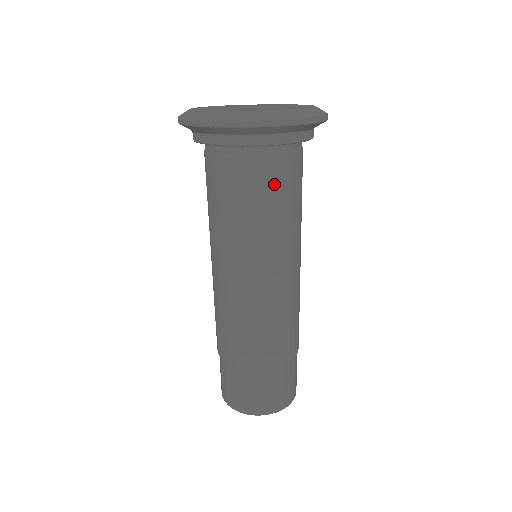
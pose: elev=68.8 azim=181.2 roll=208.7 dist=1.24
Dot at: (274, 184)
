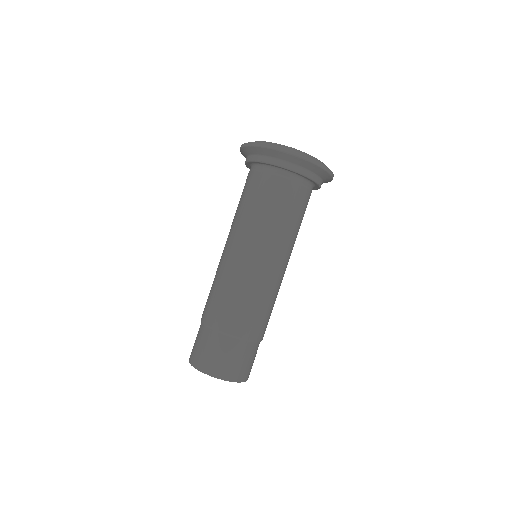
Dot at: (283, 197)
